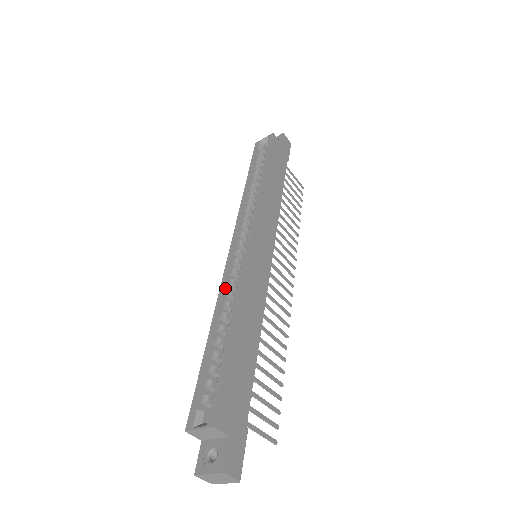
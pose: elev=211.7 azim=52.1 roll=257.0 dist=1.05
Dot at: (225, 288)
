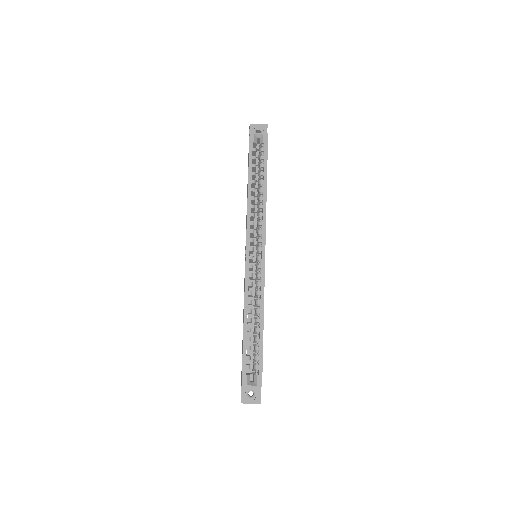
Dot at: occluded
